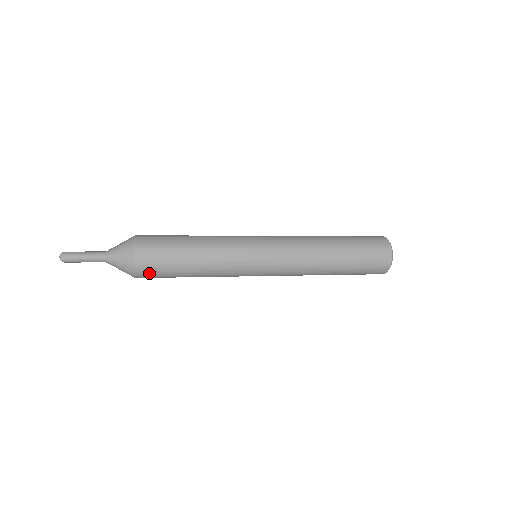
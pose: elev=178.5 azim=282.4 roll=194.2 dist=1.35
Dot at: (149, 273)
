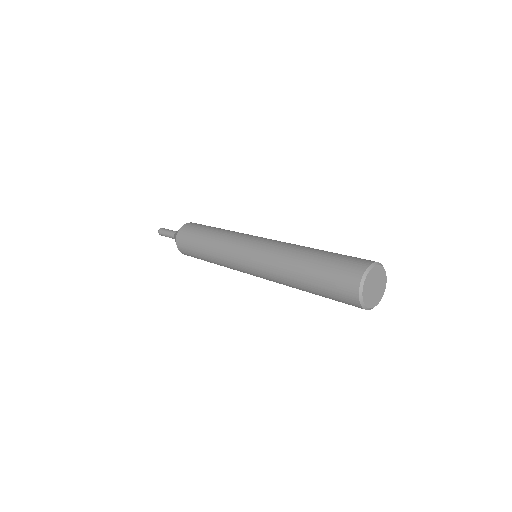
Dot at: (184, 249)
